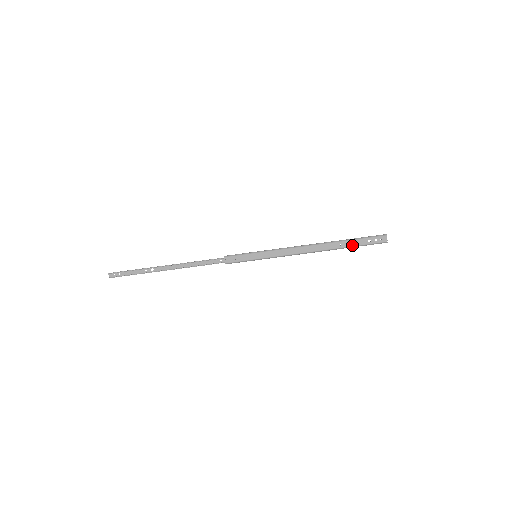
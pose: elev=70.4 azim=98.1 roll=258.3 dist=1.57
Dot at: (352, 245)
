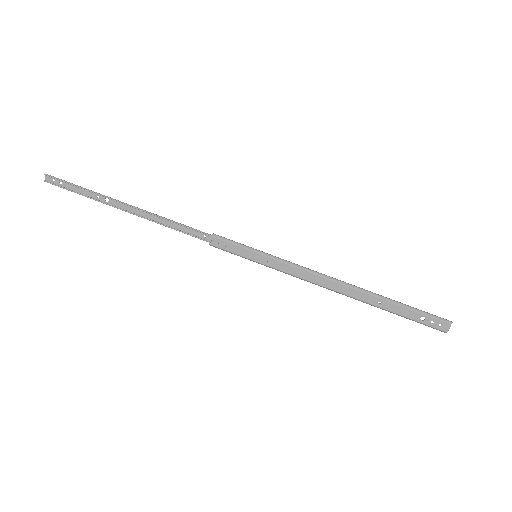
Dot at: (396, 311)
